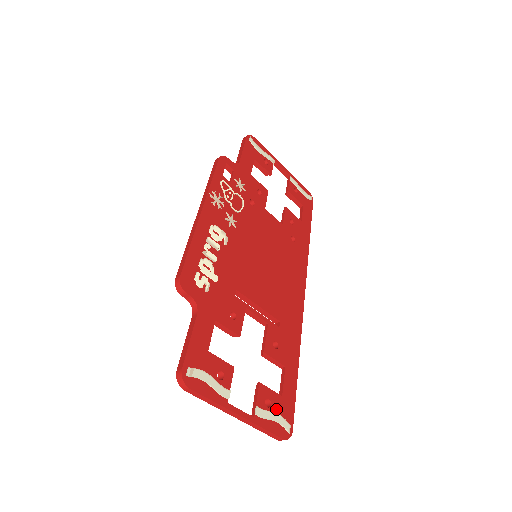
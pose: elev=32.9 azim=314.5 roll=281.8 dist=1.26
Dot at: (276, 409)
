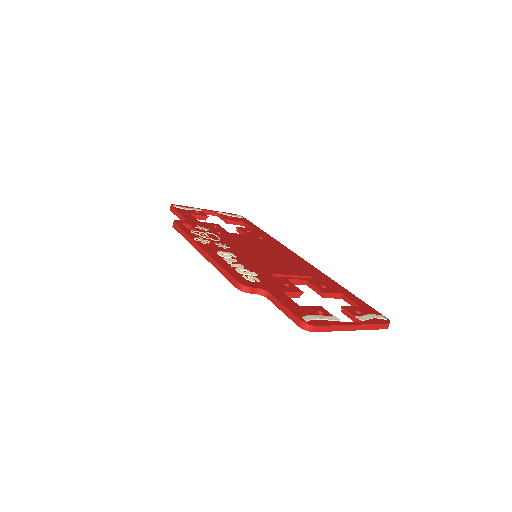
Dot at: (366, 313)
